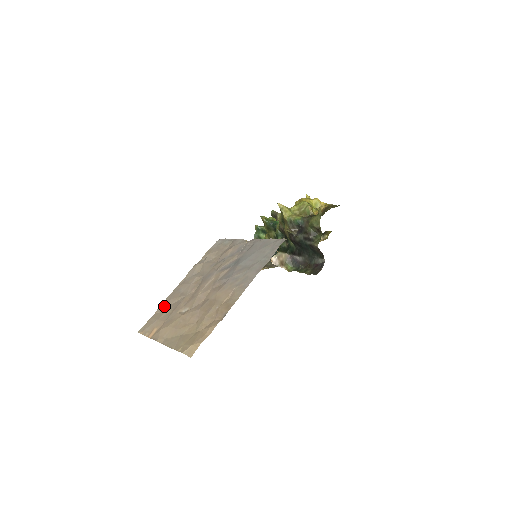
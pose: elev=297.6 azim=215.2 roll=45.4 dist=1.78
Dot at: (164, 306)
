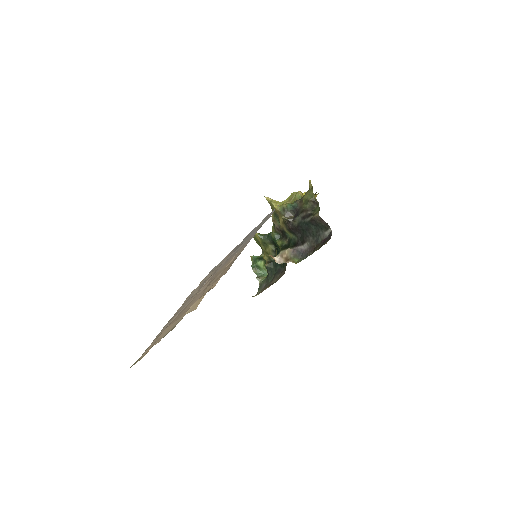
Dot at: (160, 332)
